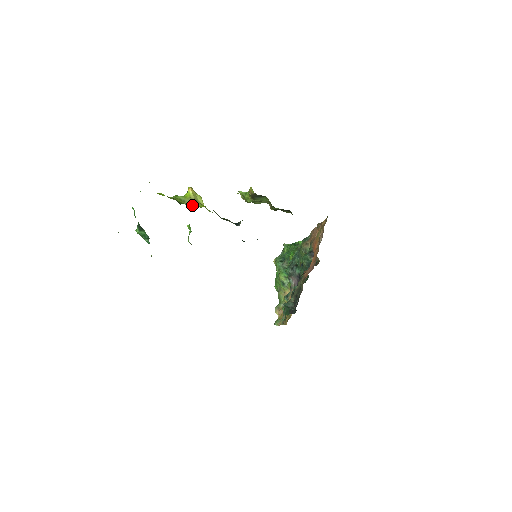
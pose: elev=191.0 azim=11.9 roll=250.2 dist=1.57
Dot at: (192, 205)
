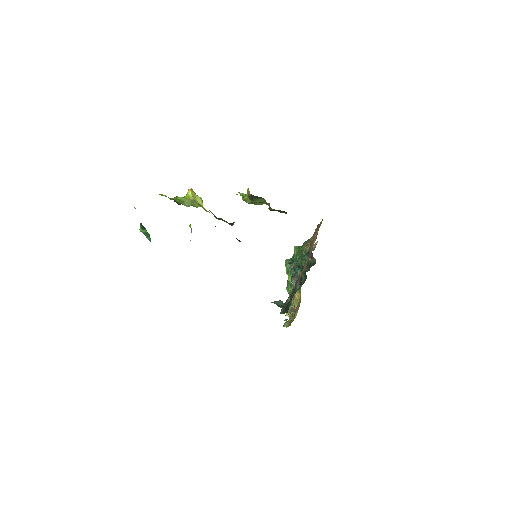
Dot at: (190, 205)
